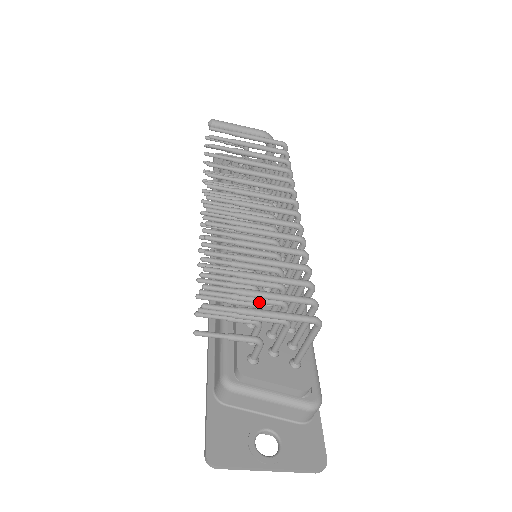
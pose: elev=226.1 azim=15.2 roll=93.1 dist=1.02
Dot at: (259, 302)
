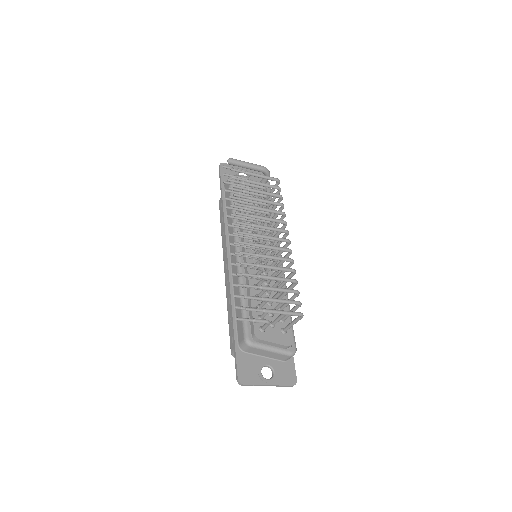
Dot at: occluded
